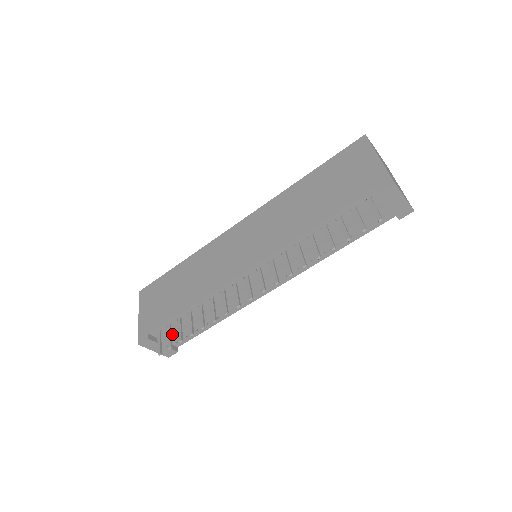
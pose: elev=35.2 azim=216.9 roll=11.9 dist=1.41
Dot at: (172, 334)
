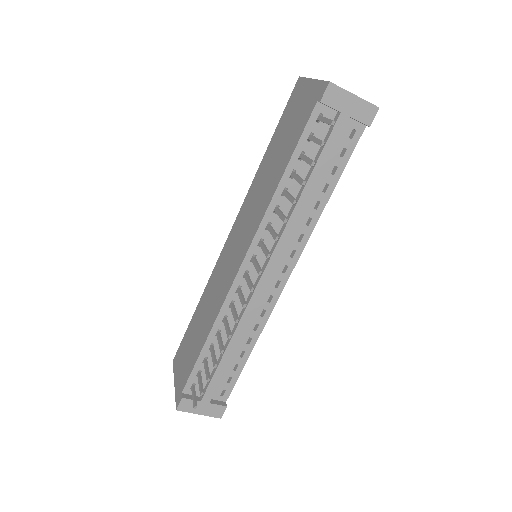
Dot at: (207, 384)
